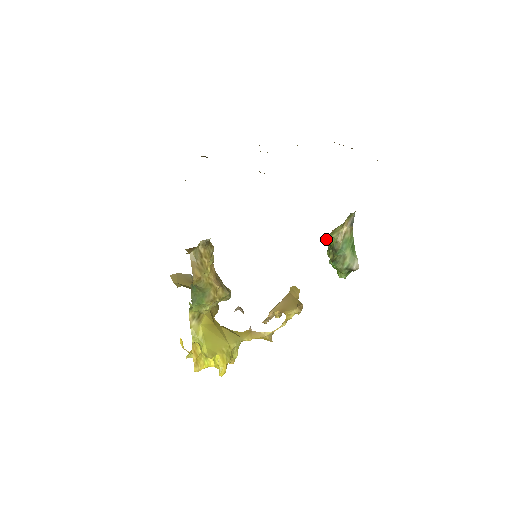
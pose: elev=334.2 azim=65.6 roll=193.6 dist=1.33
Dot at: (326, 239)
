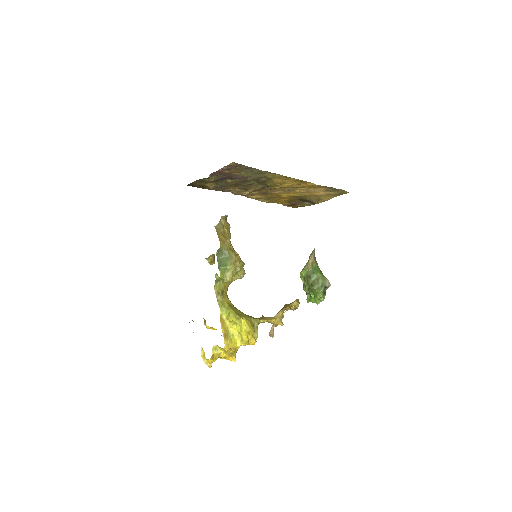
Dot at: (300, 275)
